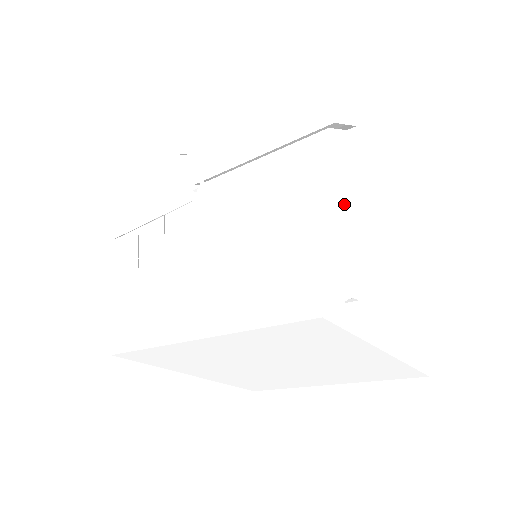
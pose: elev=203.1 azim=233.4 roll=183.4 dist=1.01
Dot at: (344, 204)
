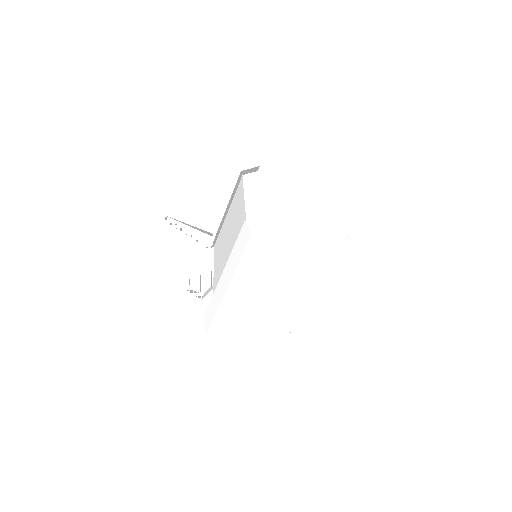
Dot at: (268, 199)
